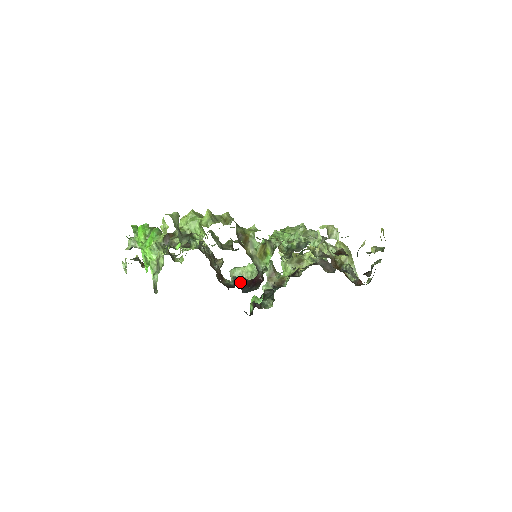
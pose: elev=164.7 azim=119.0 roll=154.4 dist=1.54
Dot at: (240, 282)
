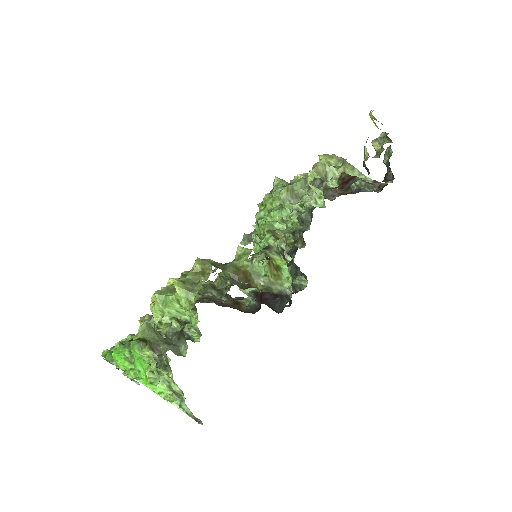
Dot at: (263, 298)
